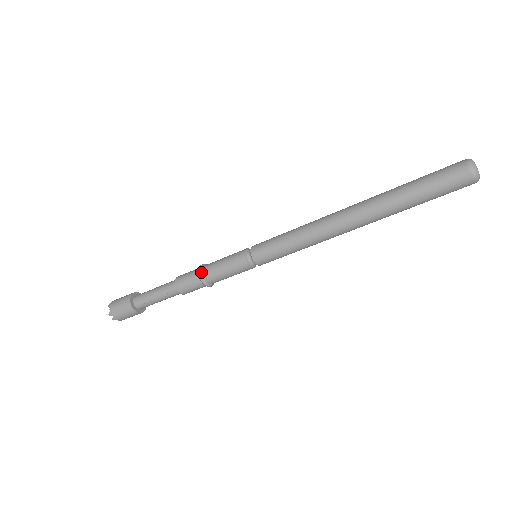
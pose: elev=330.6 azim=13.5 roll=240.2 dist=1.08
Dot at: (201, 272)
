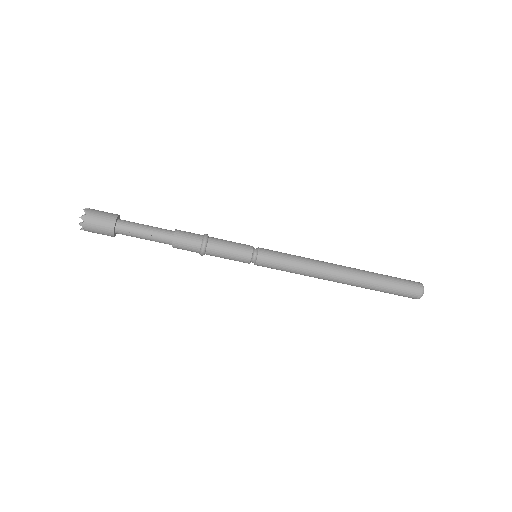
Dot at: (207, 239)
